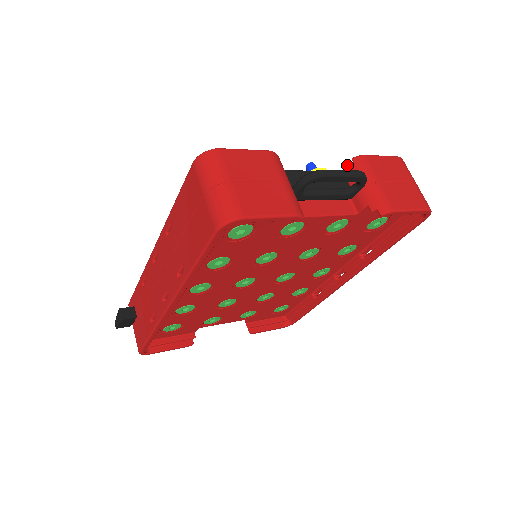
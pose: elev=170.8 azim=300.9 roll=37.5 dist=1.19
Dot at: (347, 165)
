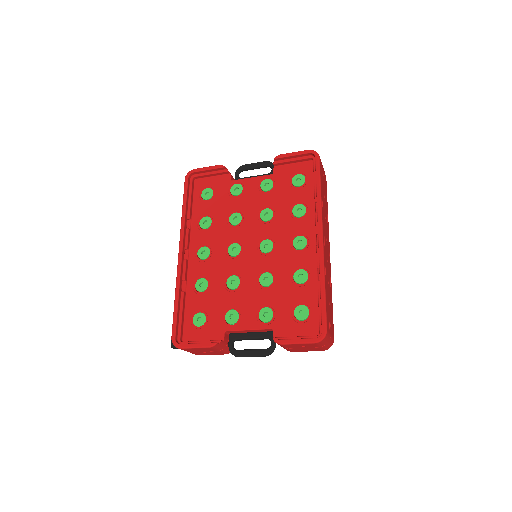
Dot at: occluded
